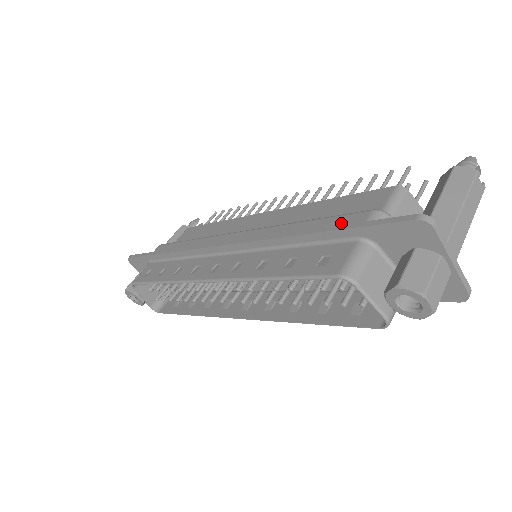
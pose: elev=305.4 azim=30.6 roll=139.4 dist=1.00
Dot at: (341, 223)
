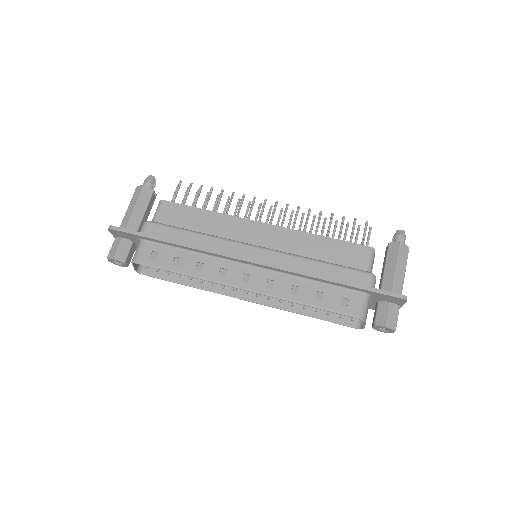
Dot at: (351, 277)
